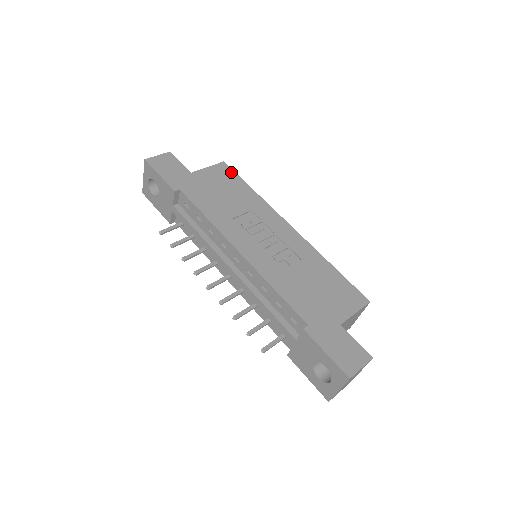
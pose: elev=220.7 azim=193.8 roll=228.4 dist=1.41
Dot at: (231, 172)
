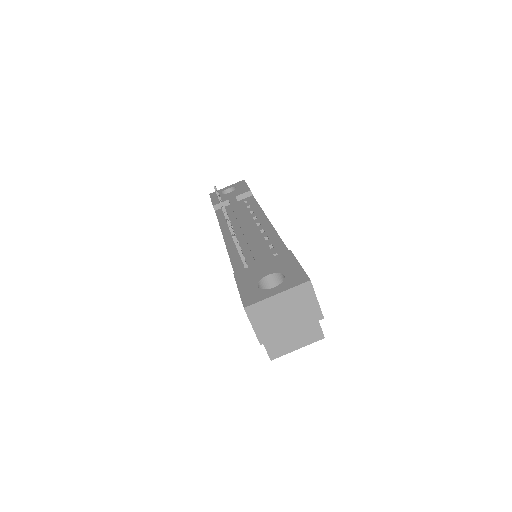
Dot at: occluded
